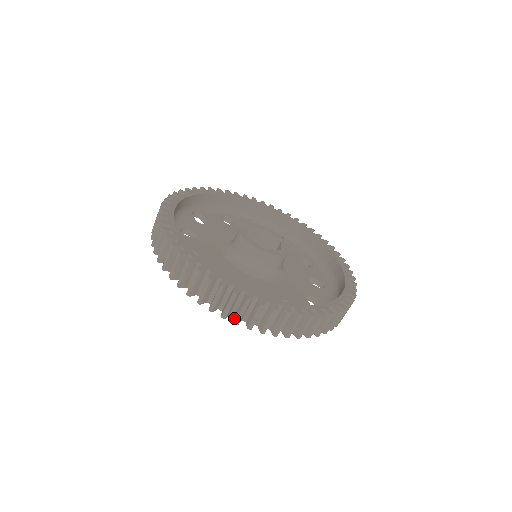
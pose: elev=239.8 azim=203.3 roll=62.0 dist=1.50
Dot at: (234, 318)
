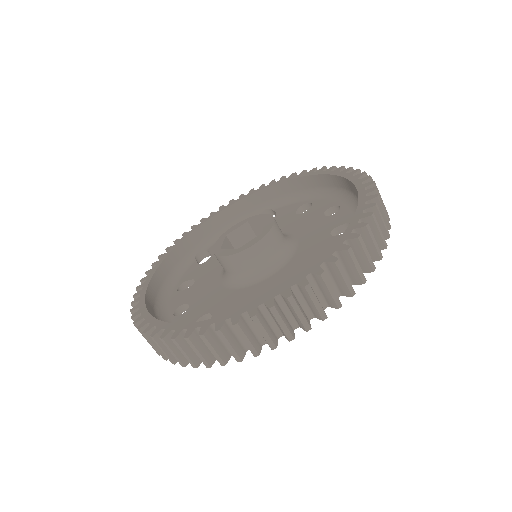
Dot at: occluded
